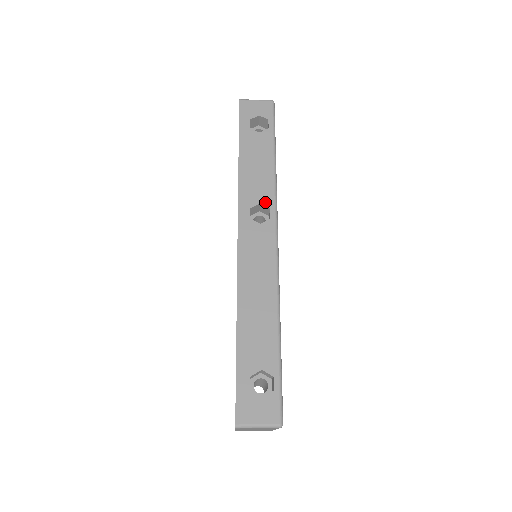
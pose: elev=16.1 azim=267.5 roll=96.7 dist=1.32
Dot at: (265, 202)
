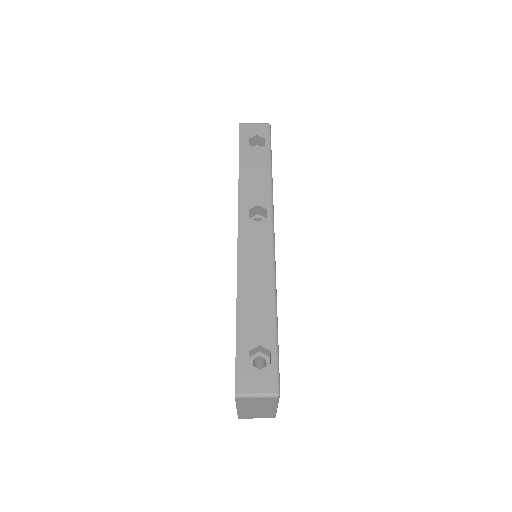
Dot at: (262, 204)
